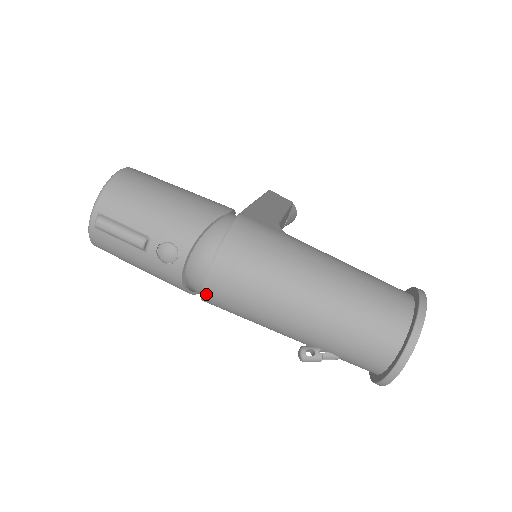
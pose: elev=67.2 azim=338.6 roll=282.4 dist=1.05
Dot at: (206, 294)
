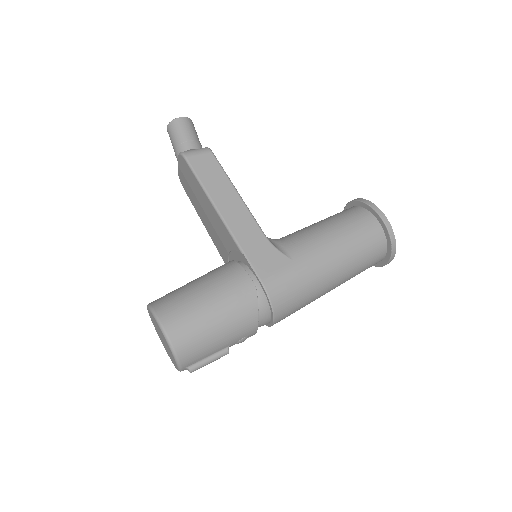
Dot at: occluded
